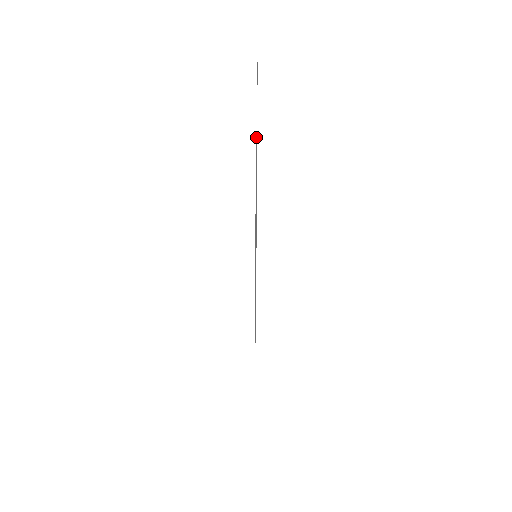
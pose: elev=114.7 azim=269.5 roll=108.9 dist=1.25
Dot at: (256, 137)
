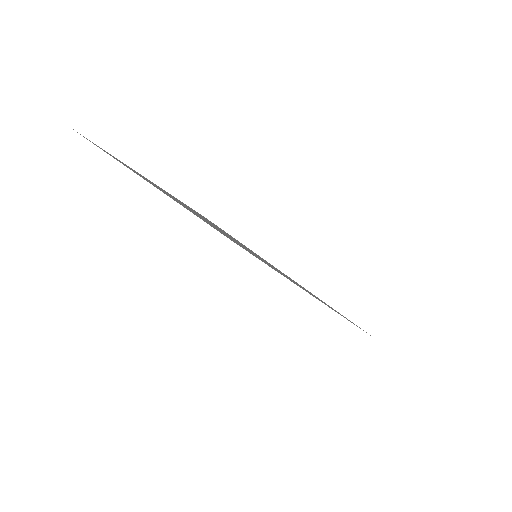
Dot at: occluded
